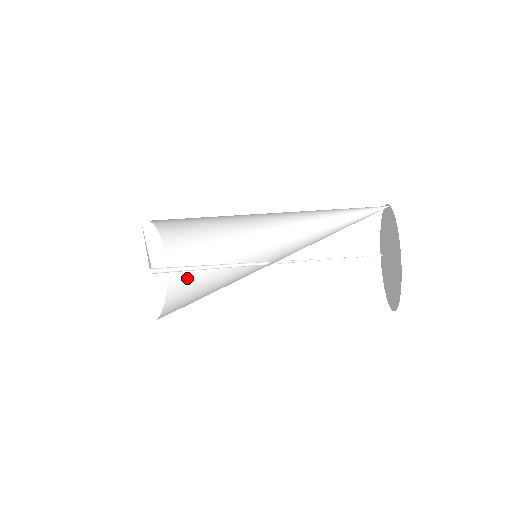
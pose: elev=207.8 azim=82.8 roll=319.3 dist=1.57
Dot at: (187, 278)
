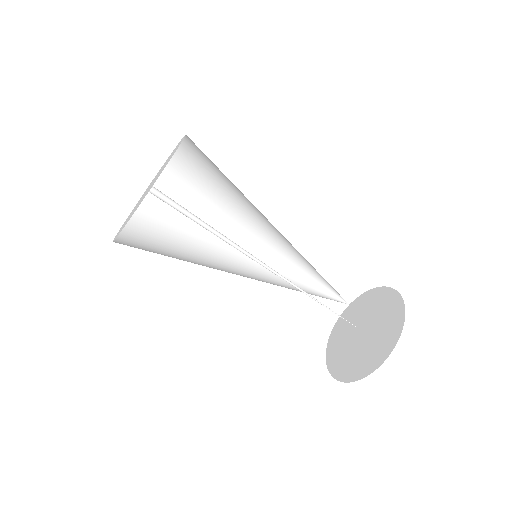
Dot at: occluded
